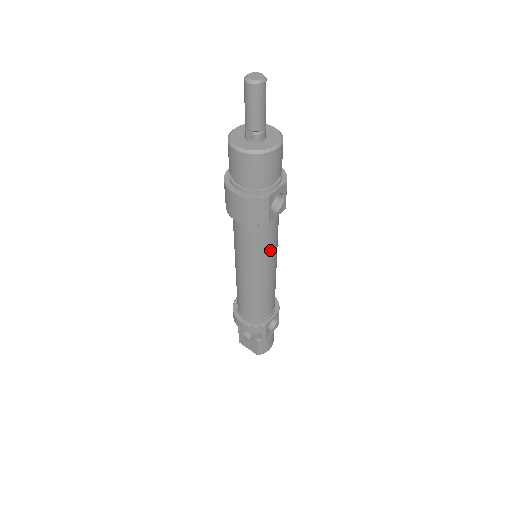
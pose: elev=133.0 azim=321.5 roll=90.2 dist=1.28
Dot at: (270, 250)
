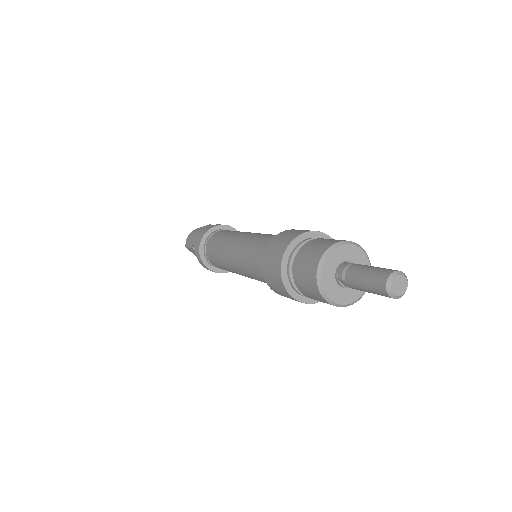
Dot at: occluded
